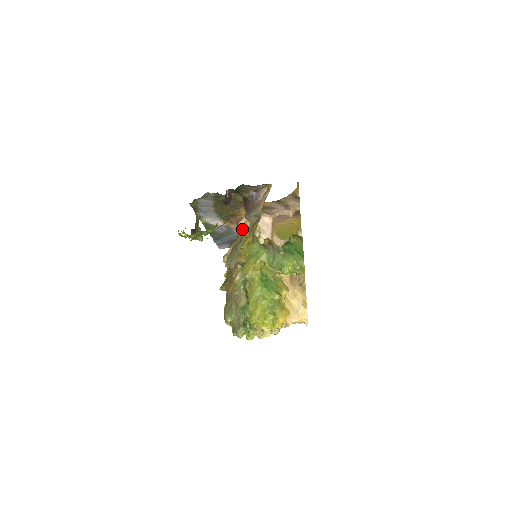
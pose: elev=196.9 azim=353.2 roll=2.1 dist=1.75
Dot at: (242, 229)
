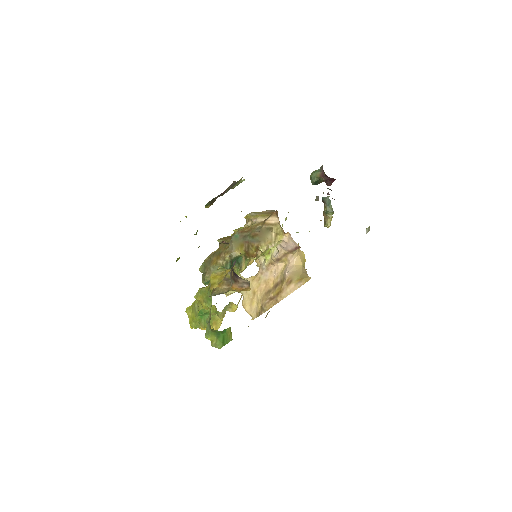
Dot at: (266, 227)
